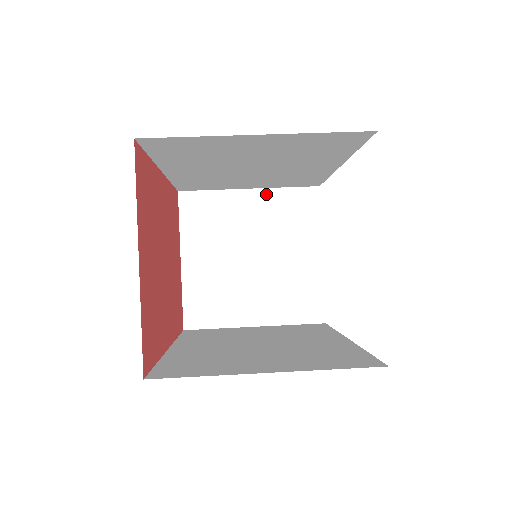
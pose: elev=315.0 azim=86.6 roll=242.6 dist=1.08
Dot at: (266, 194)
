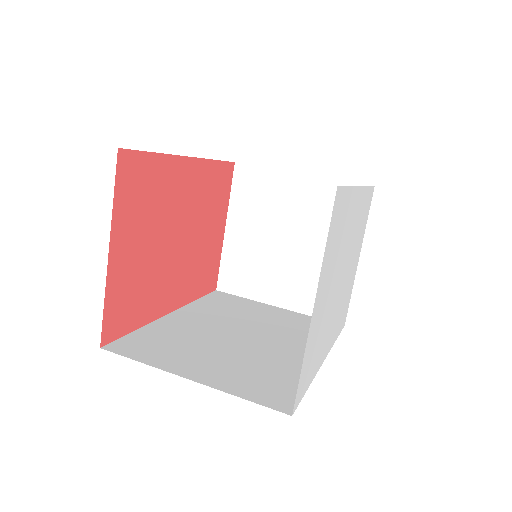
Dot at: (316, 182)
